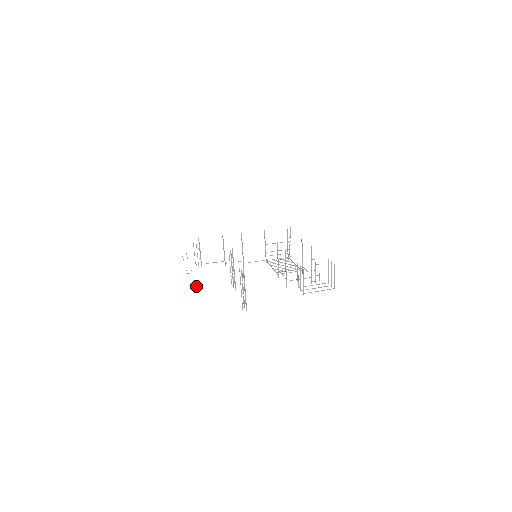
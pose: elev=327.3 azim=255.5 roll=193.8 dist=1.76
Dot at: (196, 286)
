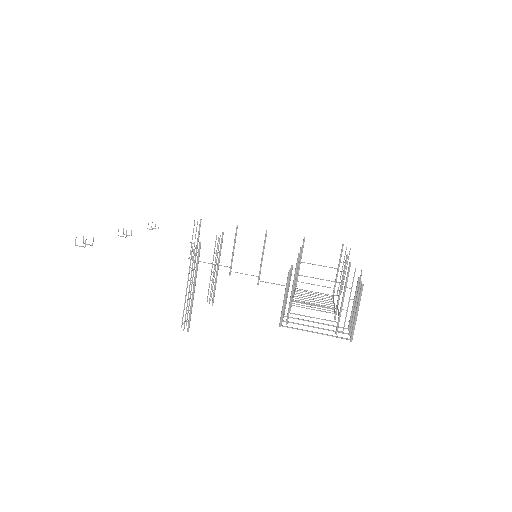
Dot at: occluded
